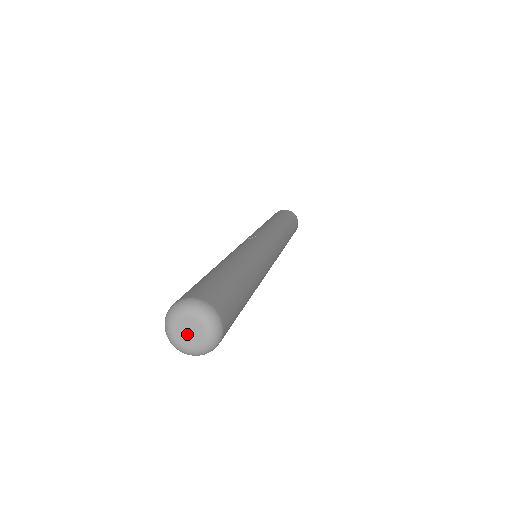
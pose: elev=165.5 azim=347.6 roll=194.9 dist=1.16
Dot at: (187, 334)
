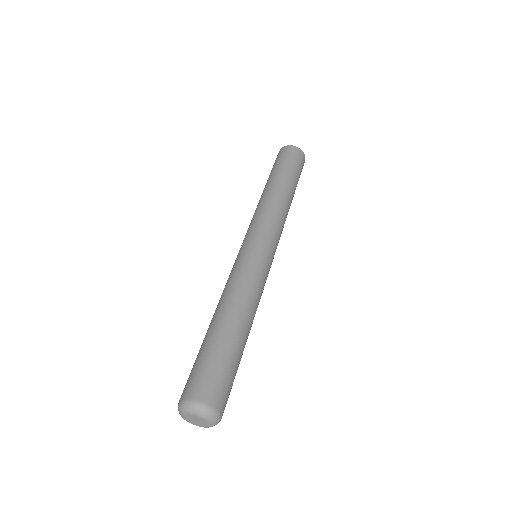
Dot at: (197, 422)
